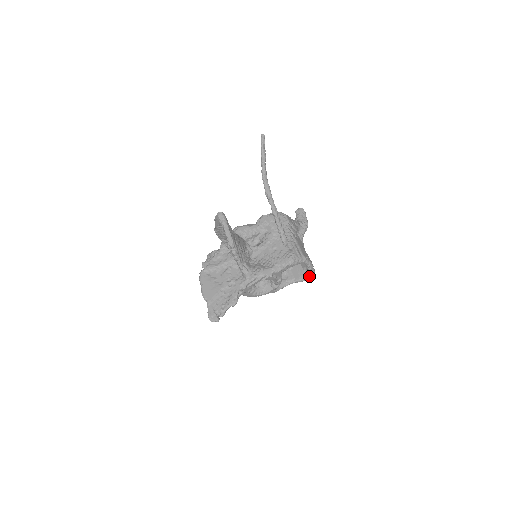
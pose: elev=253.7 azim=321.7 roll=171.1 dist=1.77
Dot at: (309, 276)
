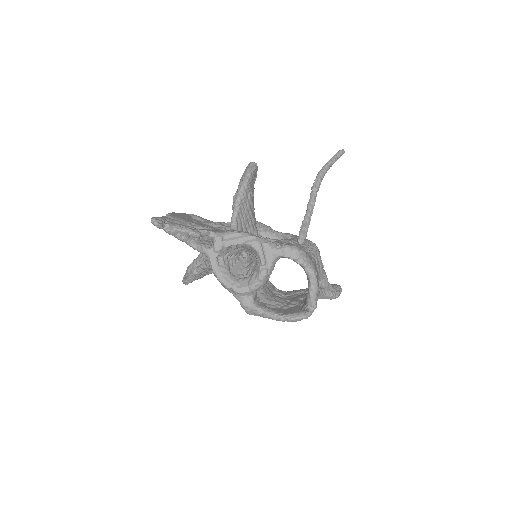
Dot at: (304, 315)
